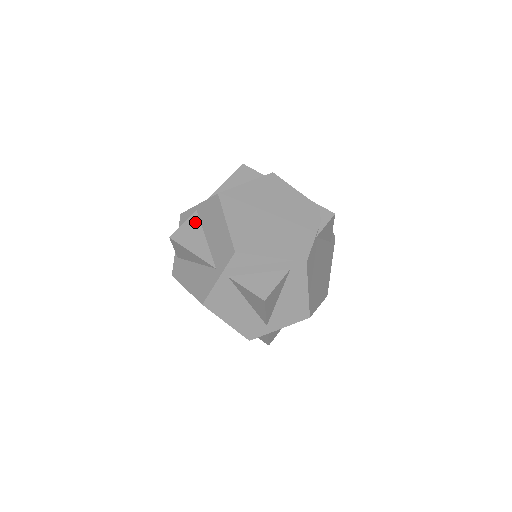
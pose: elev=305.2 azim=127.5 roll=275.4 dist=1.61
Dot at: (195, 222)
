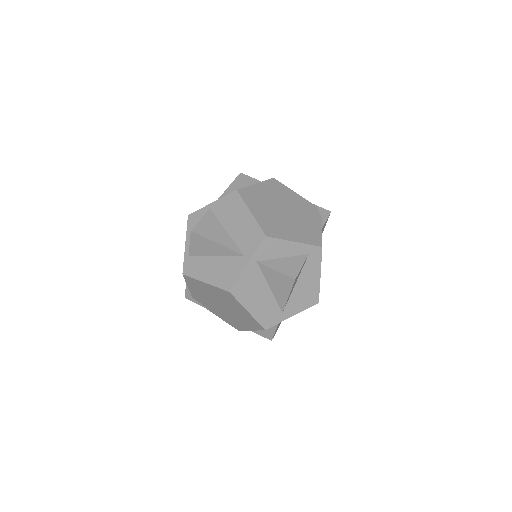
Dot at: (212, 218)
